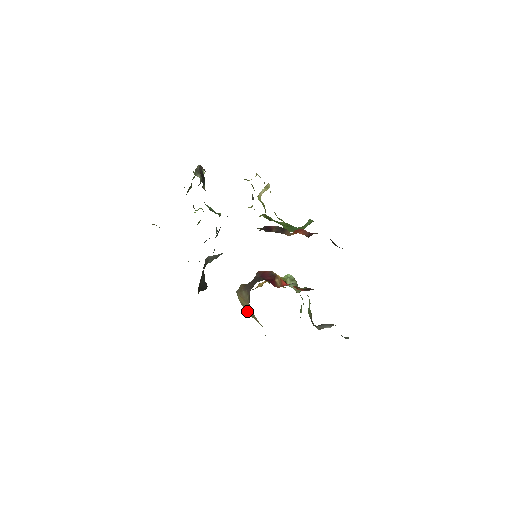
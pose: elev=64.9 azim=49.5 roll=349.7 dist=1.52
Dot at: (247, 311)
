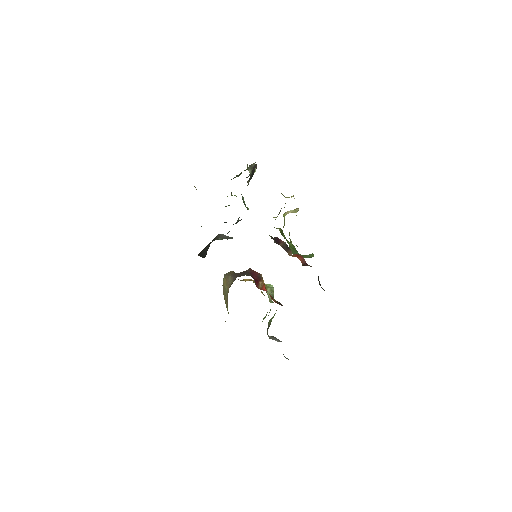
Dot at: (224, 293)
